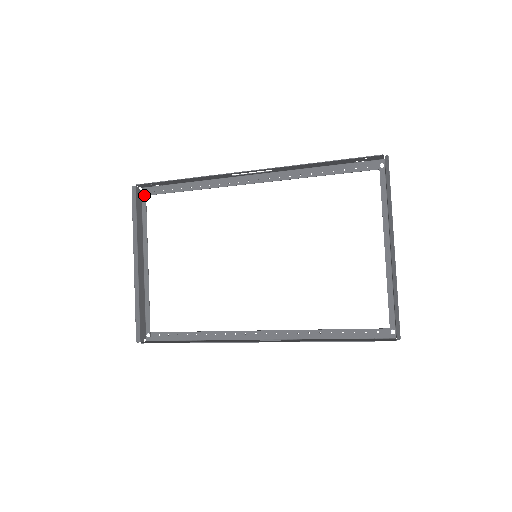
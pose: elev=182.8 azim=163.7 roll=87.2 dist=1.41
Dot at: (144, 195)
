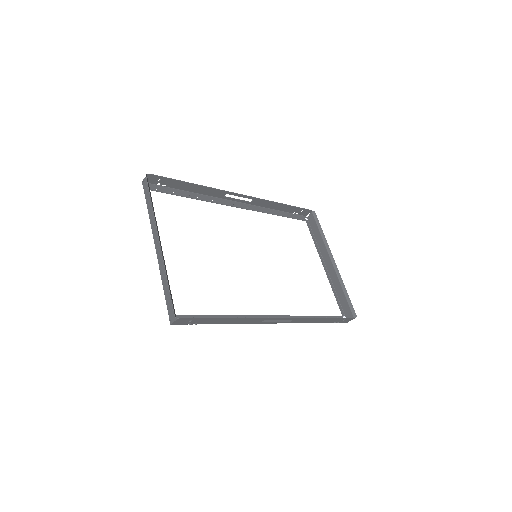
Dot at: occluded
